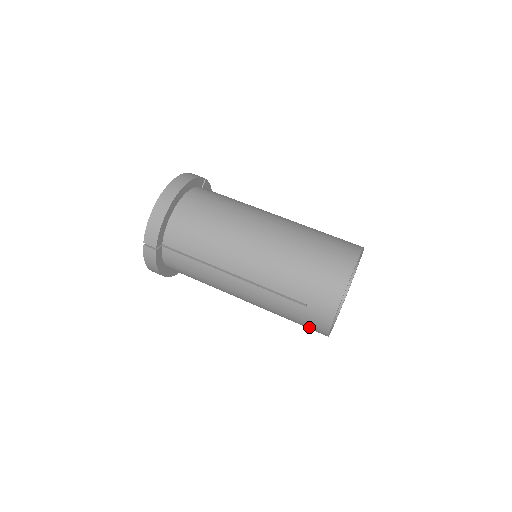
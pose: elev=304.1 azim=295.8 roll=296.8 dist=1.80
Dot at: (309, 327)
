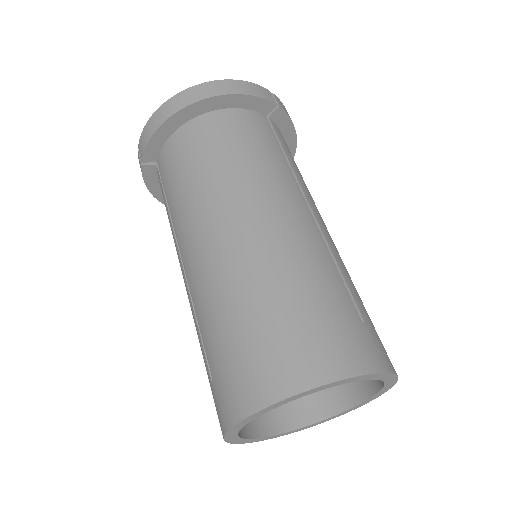
Dot at: occluded
